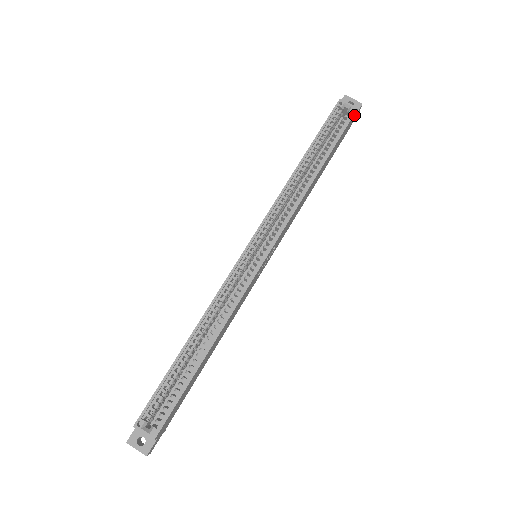
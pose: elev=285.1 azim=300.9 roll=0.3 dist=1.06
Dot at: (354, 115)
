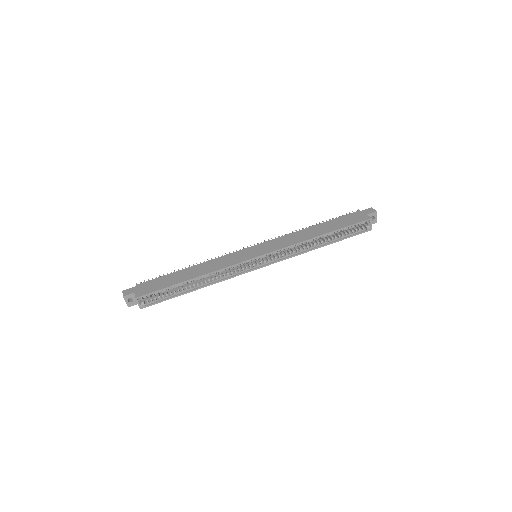
Dot at: (367, 229)
